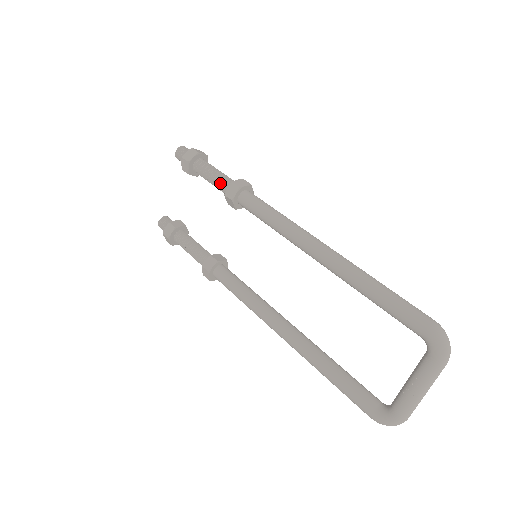
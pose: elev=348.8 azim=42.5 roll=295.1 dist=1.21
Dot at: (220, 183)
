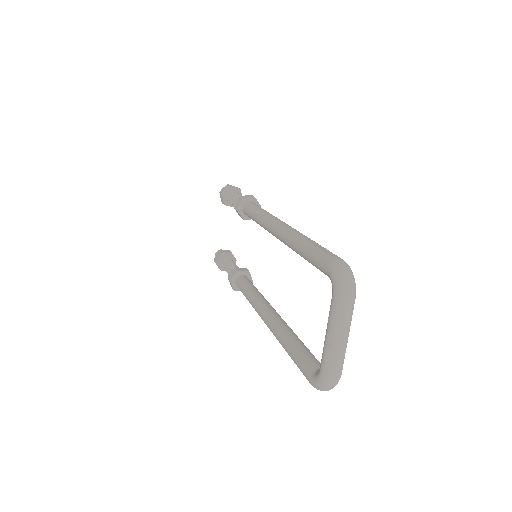
Dot at: occluded
